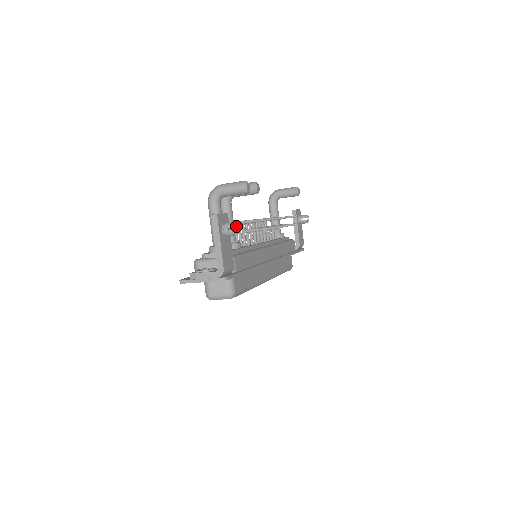
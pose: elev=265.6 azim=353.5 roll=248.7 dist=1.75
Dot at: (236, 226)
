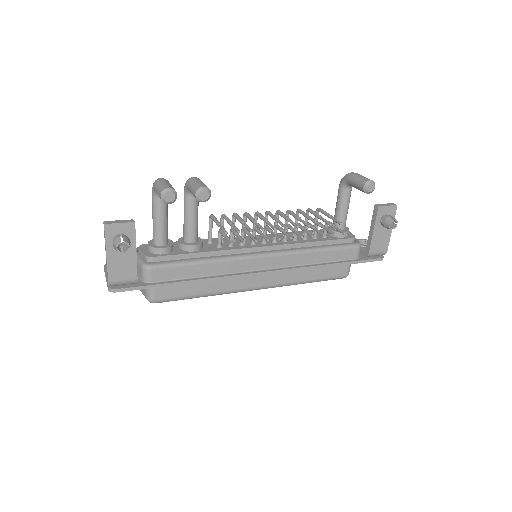
Dot at: (127, 243)
